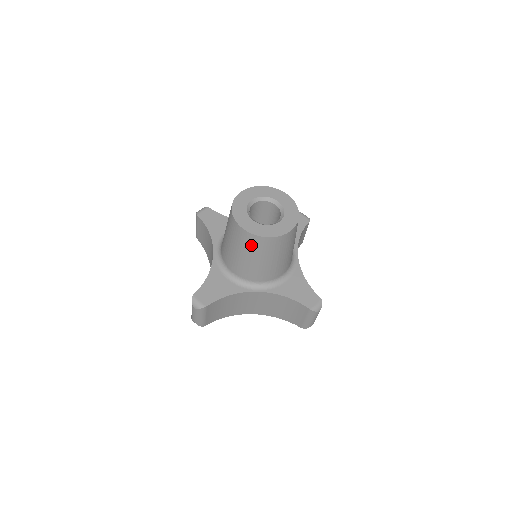
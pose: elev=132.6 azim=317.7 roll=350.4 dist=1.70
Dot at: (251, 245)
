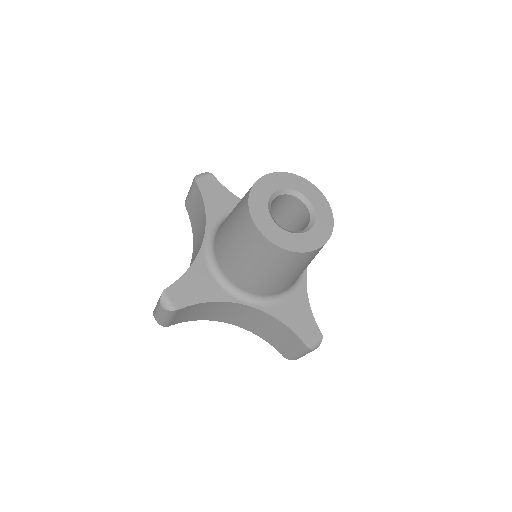
Dot at: (261, 252)
